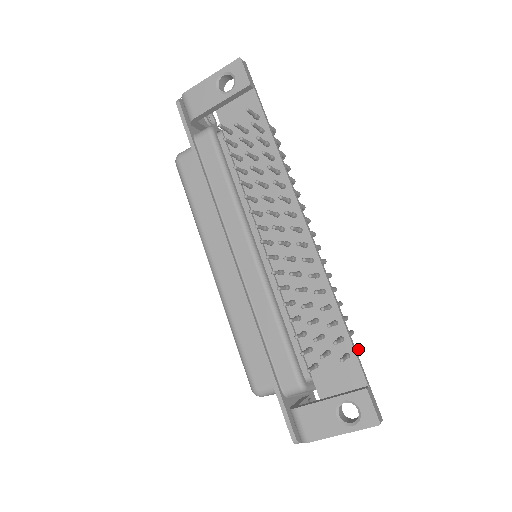
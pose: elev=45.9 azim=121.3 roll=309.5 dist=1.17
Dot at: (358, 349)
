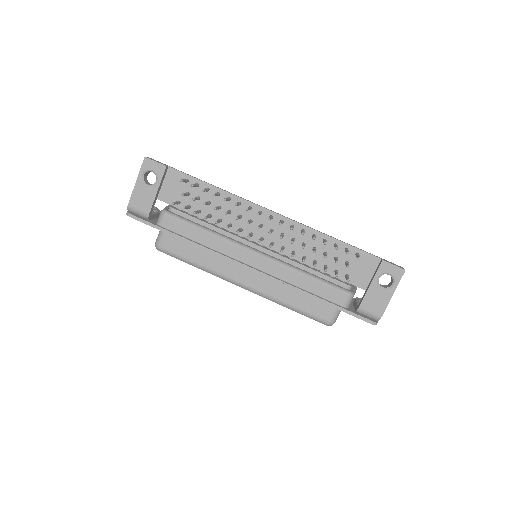
Dot at: occluded
